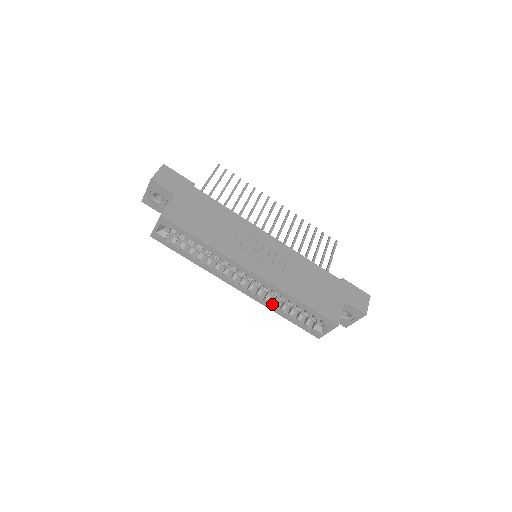
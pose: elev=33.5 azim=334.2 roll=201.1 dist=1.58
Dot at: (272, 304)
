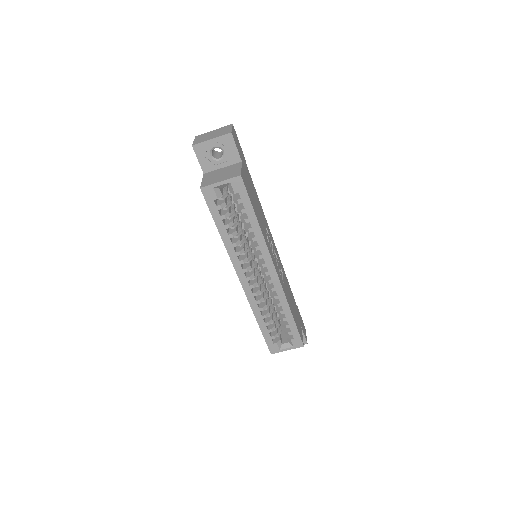
Dot at: (261, 308)
